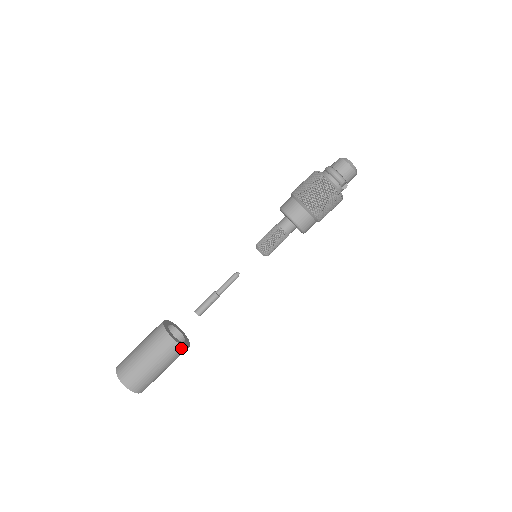
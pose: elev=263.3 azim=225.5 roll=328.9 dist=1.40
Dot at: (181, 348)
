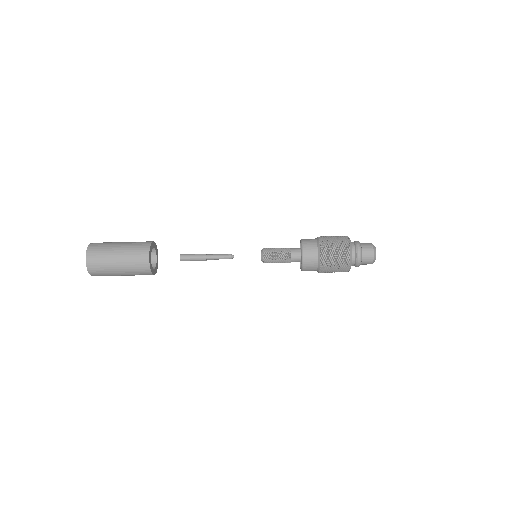
Dot at: occluded
